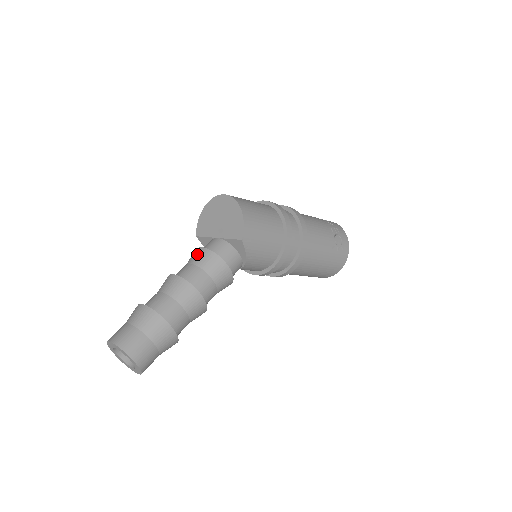
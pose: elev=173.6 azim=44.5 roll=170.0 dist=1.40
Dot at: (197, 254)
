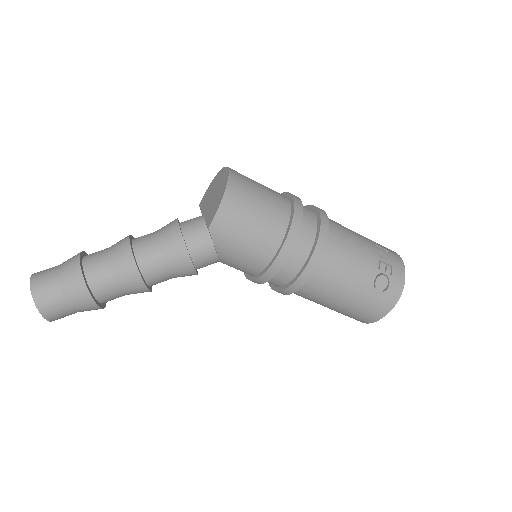
Dot at: (168, 224)
